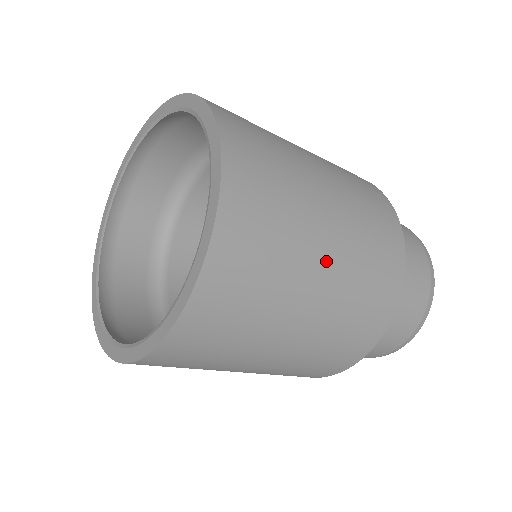
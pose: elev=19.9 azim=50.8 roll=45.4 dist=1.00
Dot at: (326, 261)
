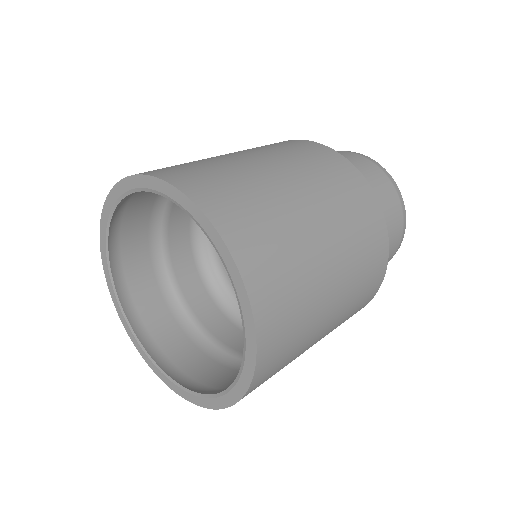
Dot at: (319, 338)
